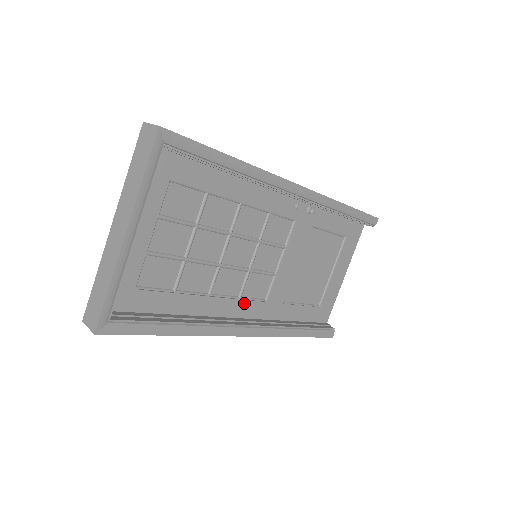
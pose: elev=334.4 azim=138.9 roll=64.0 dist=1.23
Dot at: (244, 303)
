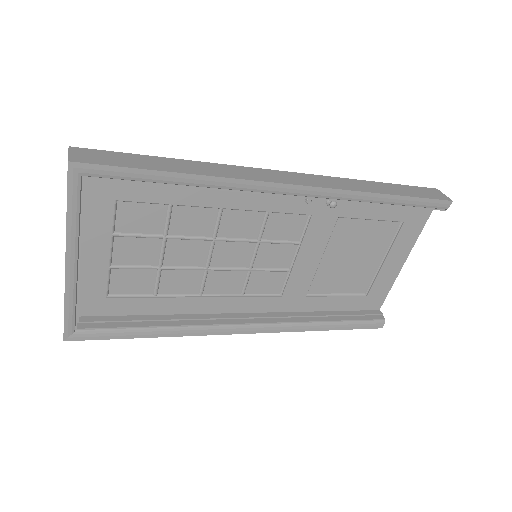
Dot at: (248, 300)
